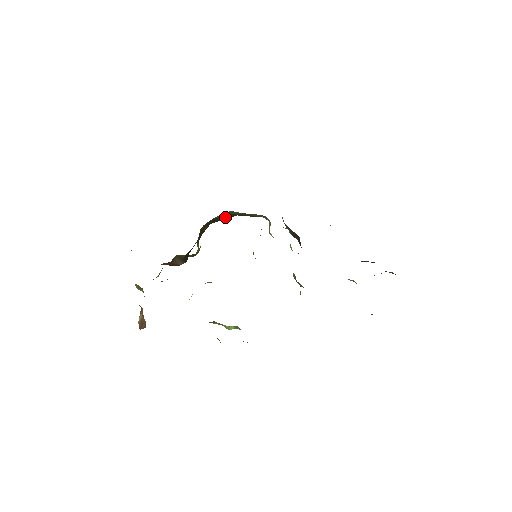
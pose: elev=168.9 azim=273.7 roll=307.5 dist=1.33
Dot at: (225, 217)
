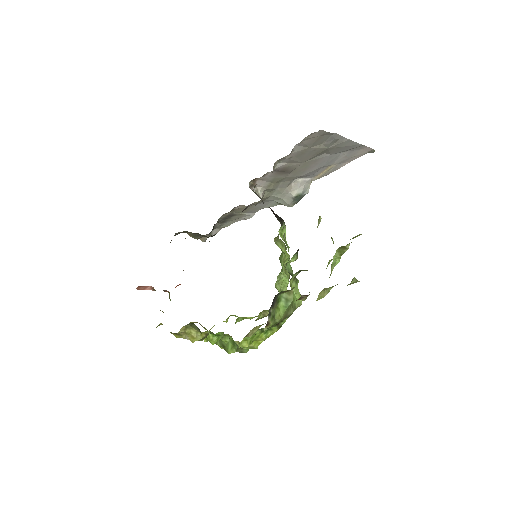
Dot at: occluded
